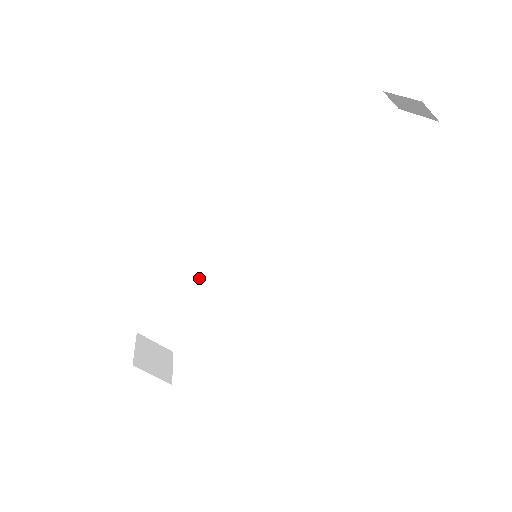
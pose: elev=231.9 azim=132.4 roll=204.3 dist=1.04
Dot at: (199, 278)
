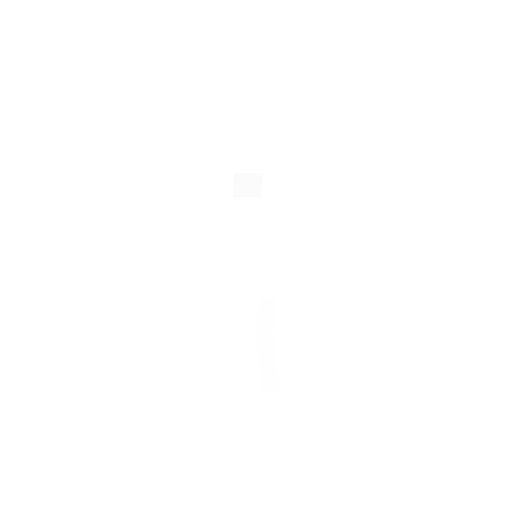
Dot at: occluded
